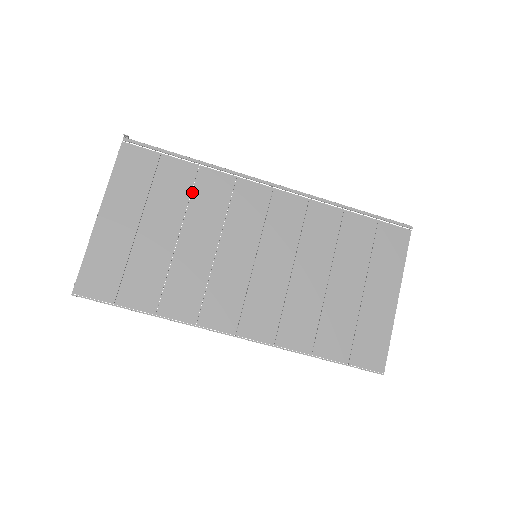
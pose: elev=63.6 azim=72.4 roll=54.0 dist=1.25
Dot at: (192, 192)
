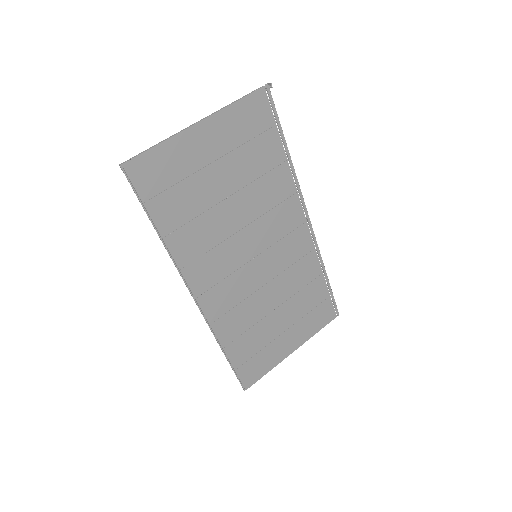
Dot at: (266, 174)
